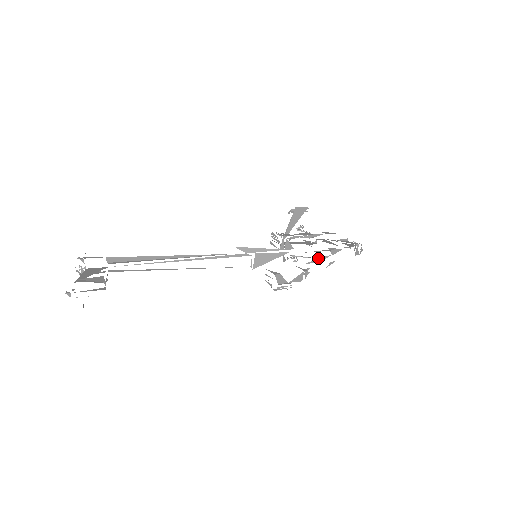
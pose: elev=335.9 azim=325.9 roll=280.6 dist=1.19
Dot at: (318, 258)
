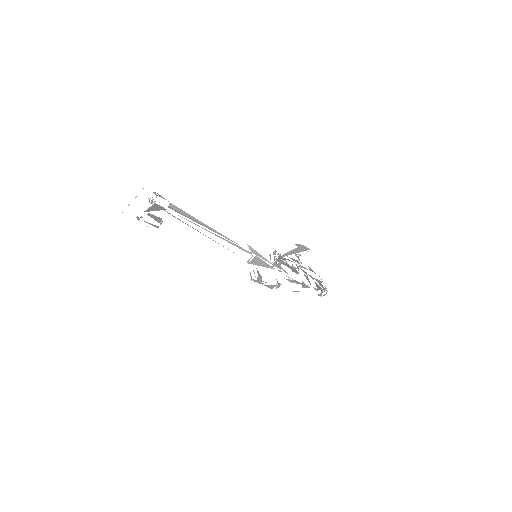
Dot at: occluded
